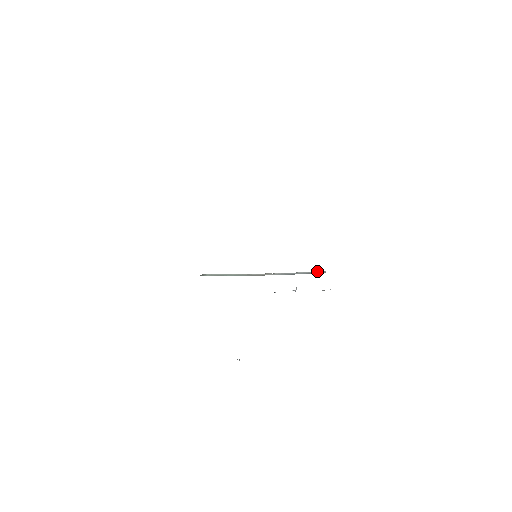
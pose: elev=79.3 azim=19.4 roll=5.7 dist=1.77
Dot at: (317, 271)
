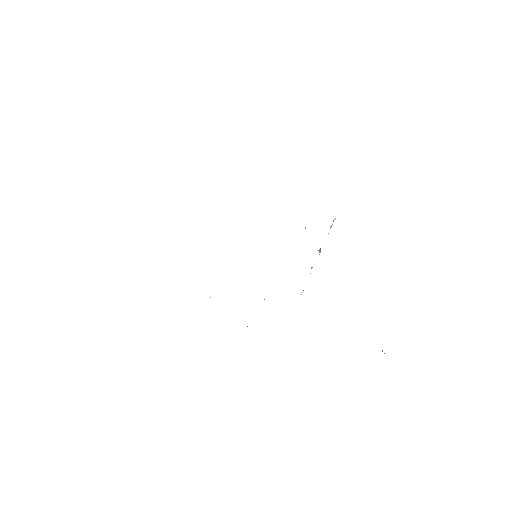
Dot at: occluded
